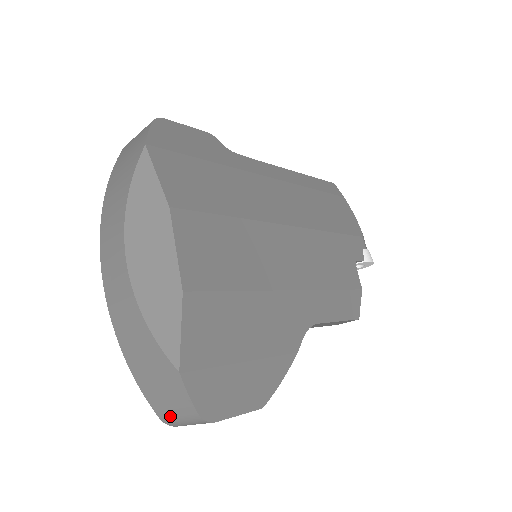
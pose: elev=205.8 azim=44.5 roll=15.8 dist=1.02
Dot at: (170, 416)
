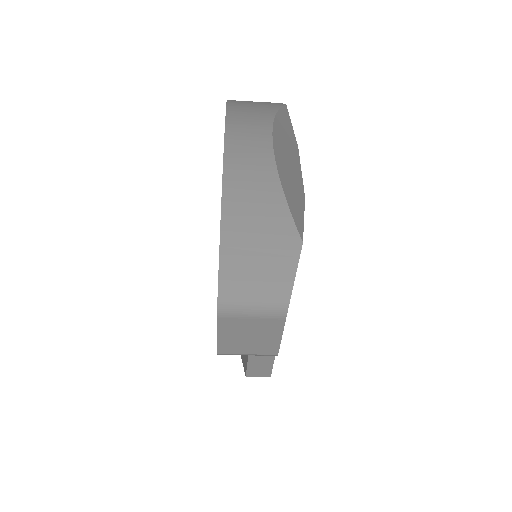
Dot at: (241, 289)
